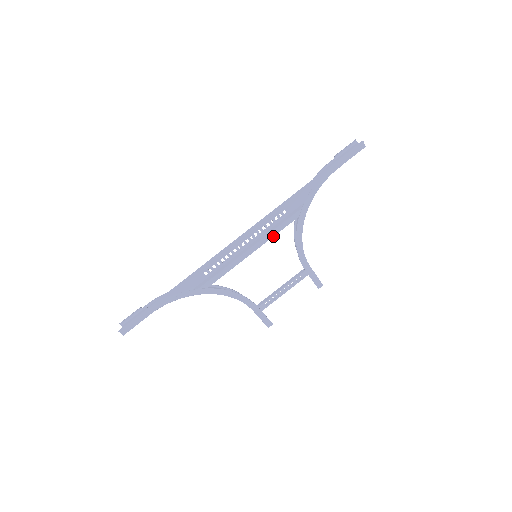
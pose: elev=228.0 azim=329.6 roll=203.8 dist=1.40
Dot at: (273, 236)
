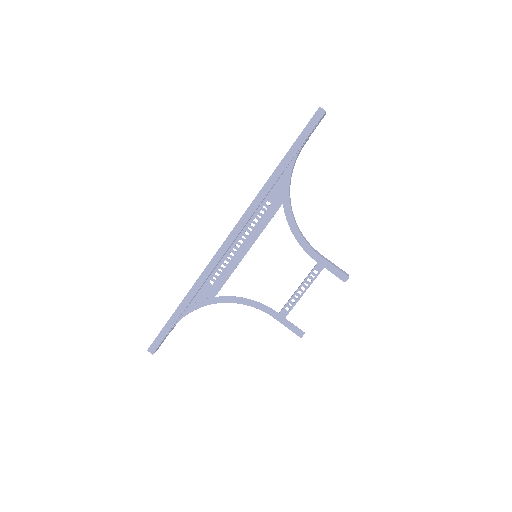
Dot at: occluded
